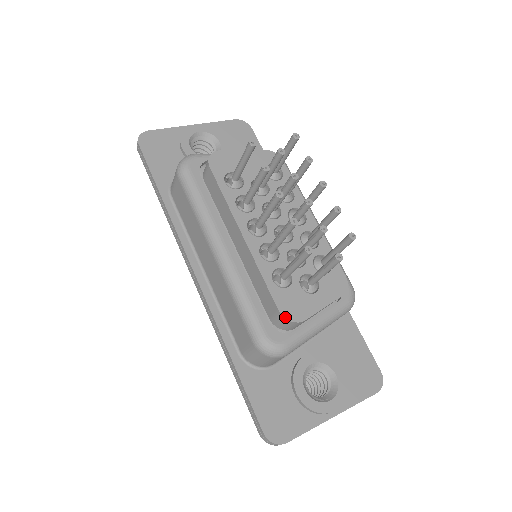
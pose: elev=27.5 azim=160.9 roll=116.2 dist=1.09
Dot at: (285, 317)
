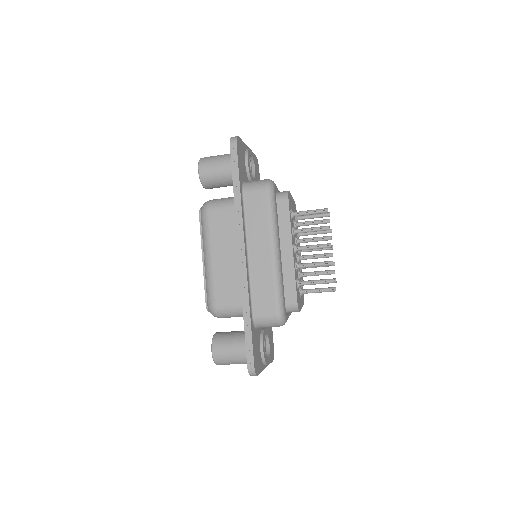
Dot at: (298, 306)
